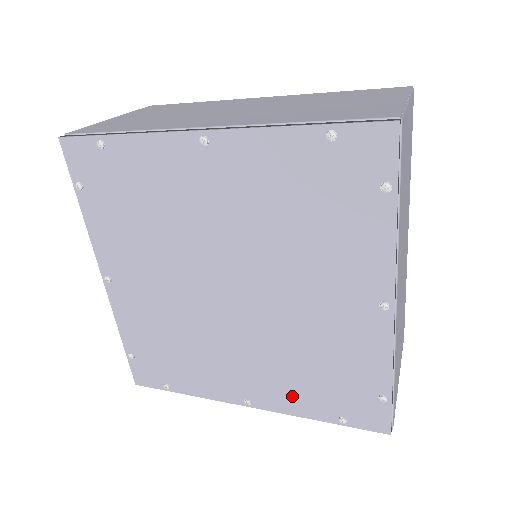
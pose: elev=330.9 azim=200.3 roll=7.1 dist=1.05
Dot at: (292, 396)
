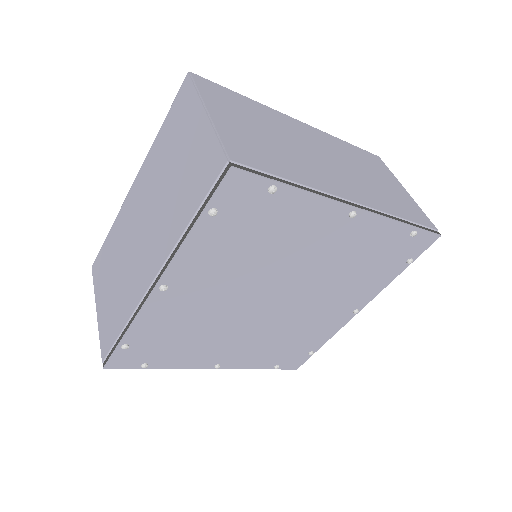
Dot at: (256, 358)
